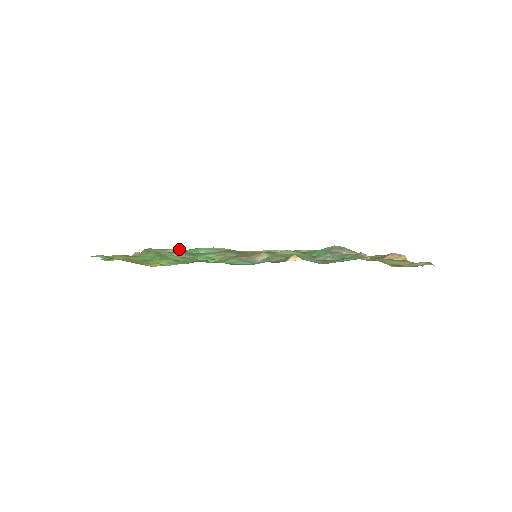
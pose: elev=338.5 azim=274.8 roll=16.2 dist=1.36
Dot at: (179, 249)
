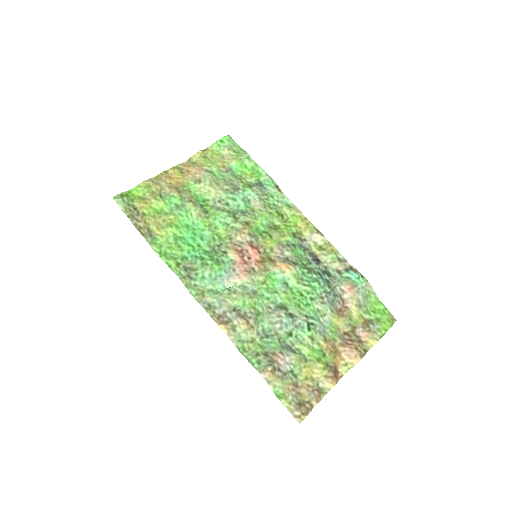
Dot at: (247, 159)
